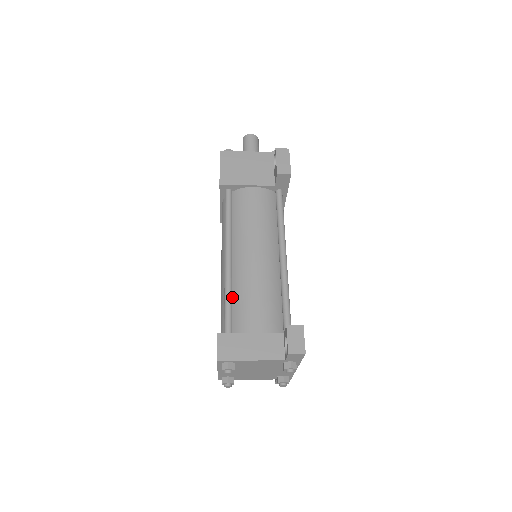
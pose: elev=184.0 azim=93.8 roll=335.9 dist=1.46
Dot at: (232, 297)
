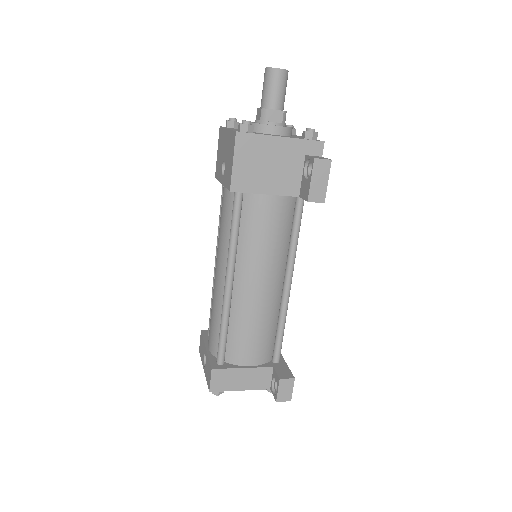
Dot at: (228, 324)
